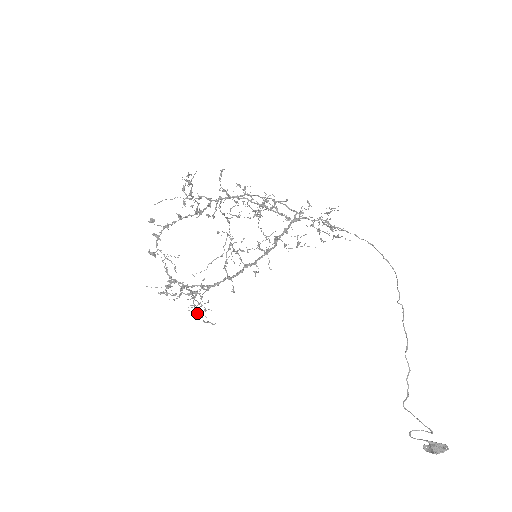
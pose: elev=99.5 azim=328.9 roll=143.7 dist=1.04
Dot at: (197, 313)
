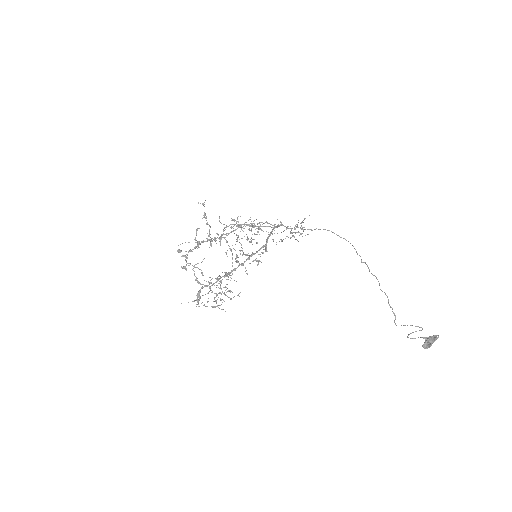
Dot at: (225, 294)
